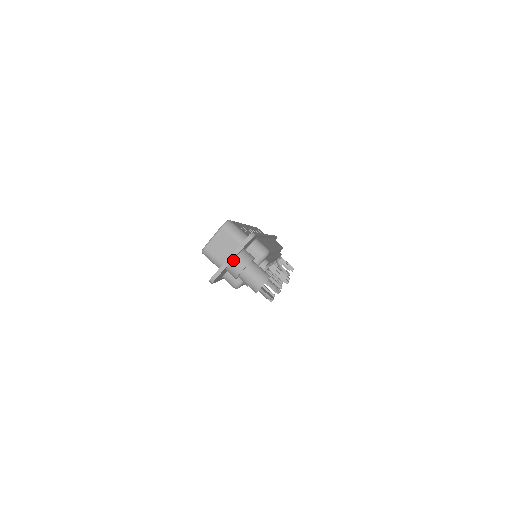
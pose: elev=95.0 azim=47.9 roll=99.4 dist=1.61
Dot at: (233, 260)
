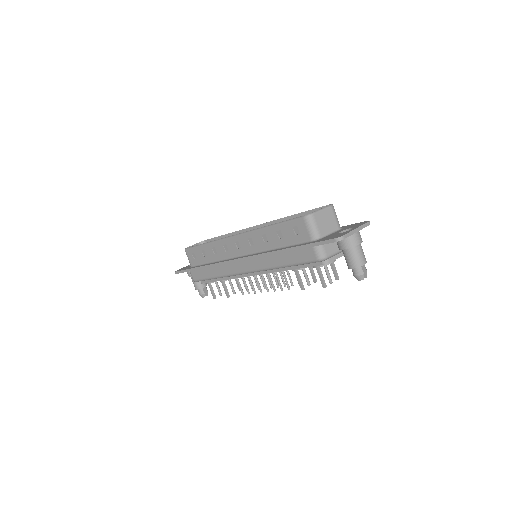
Dot at: (357, 232)
